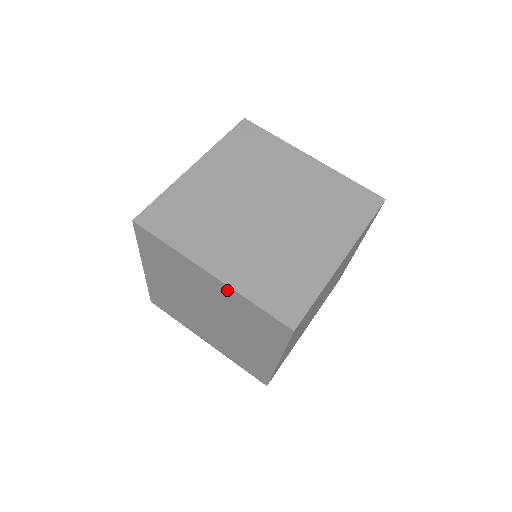
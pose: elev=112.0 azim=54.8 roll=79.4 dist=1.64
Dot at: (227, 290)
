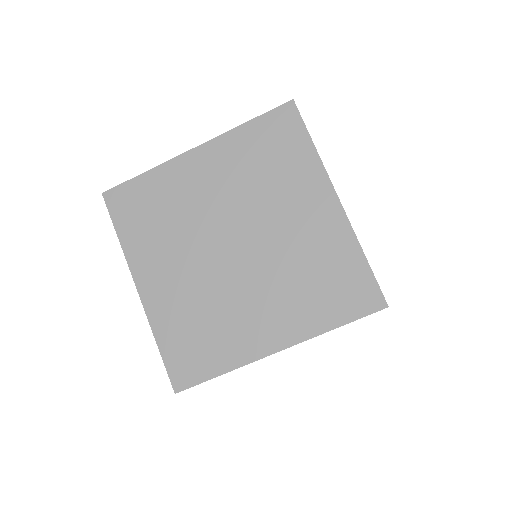
Dot at: occluded
